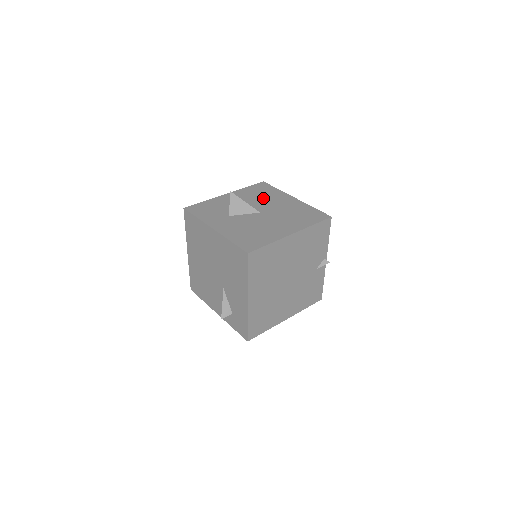
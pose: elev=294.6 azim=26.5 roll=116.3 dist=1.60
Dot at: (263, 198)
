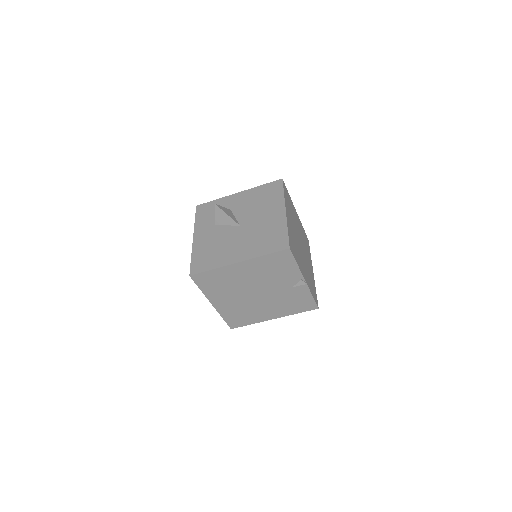
Dot at: (259, 205)
